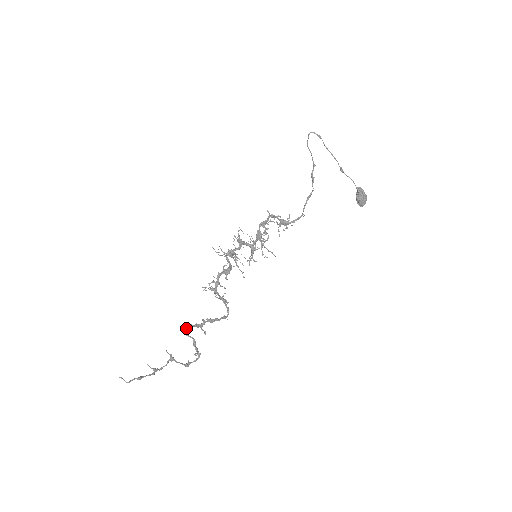
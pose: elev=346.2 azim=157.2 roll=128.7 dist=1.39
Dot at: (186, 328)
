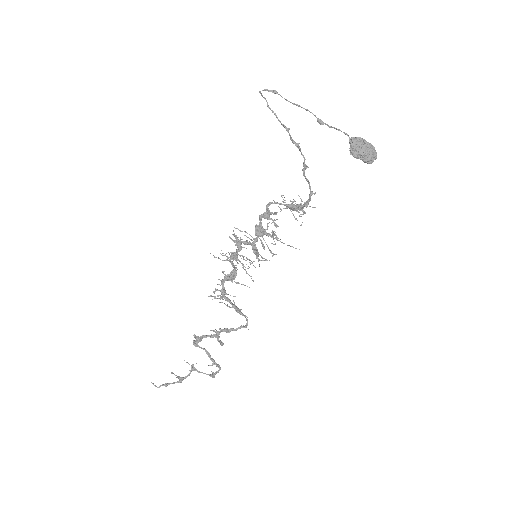
Dot at: (196, 339)
